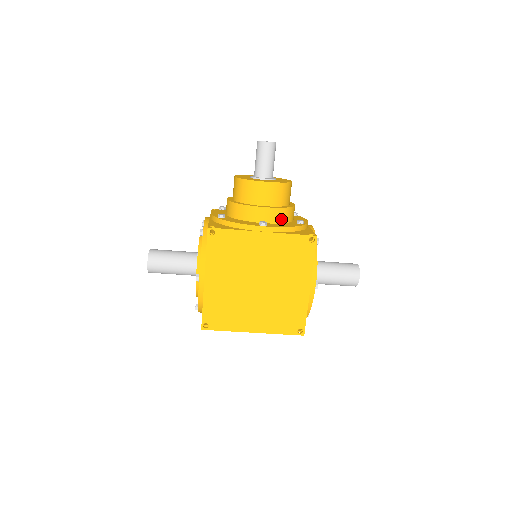
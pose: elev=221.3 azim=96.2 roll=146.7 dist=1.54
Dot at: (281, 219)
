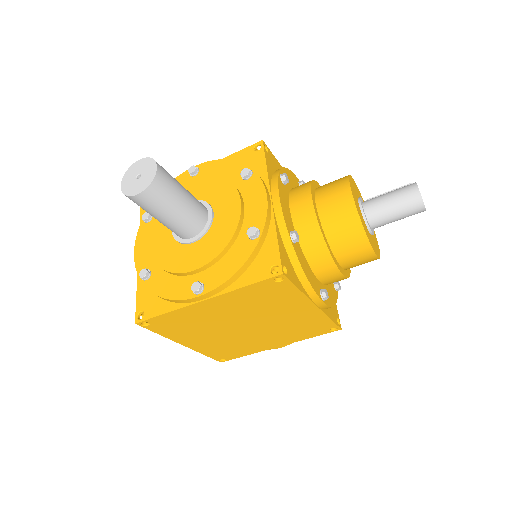
Dot at: occluded
